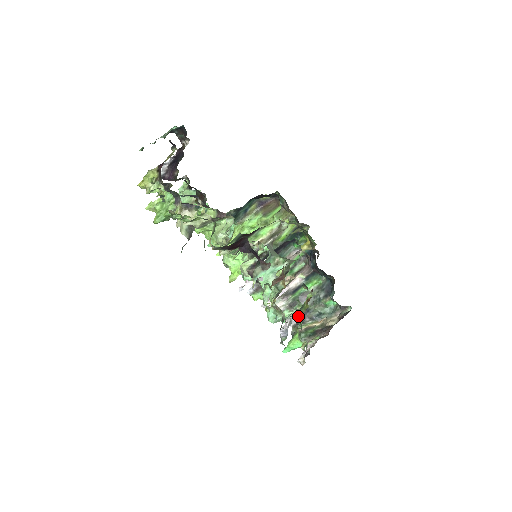
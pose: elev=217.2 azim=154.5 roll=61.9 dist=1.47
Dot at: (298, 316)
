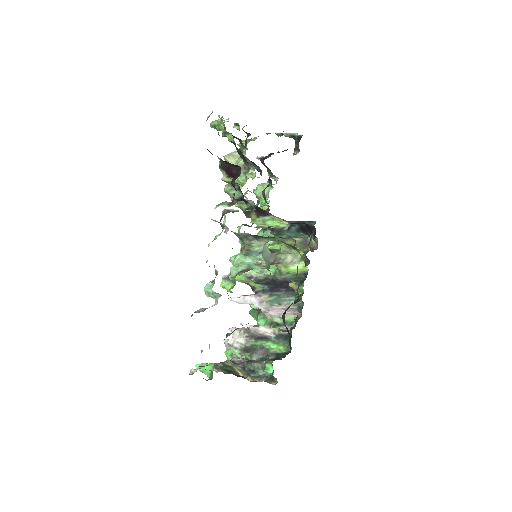
Dot at: (232, 332)
